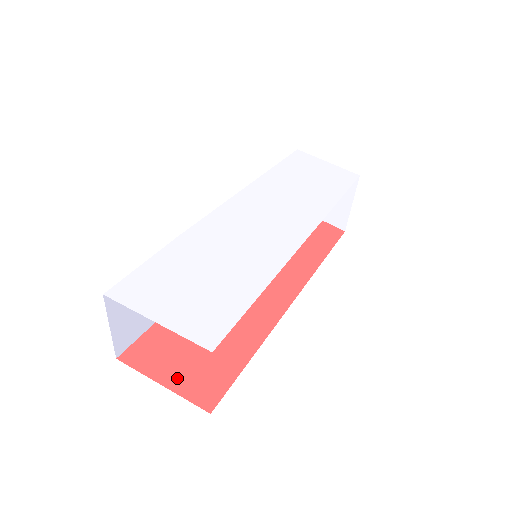
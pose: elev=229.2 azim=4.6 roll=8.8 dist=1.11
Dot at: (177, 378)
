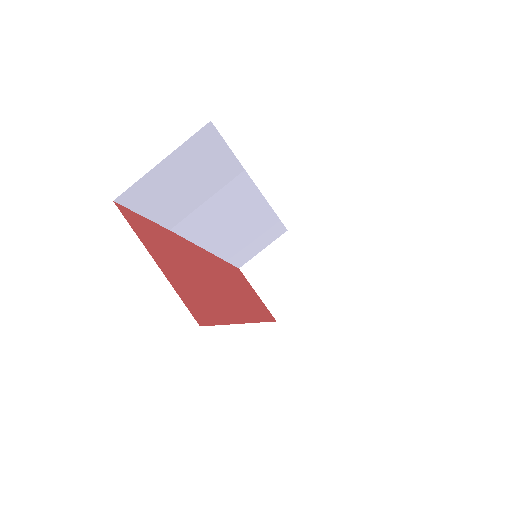
Dot at: (169, 272)
